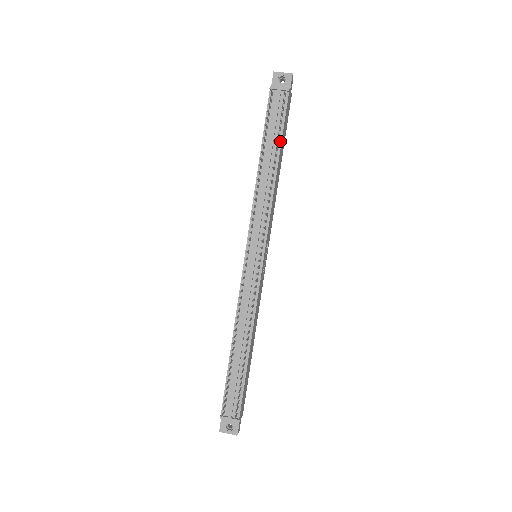
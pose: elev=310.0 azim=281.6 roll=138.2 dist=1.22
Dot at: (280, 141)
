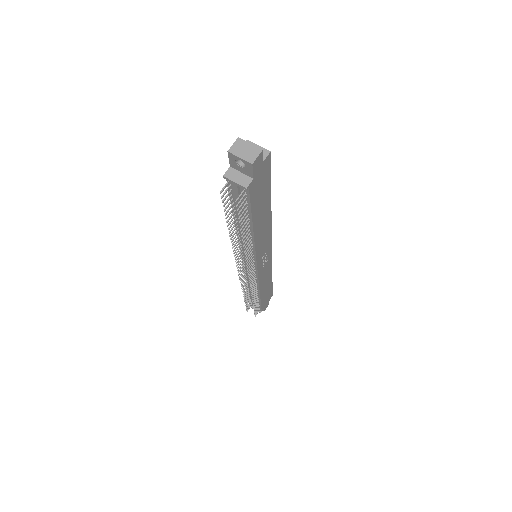
Dot at: (250, 219)
